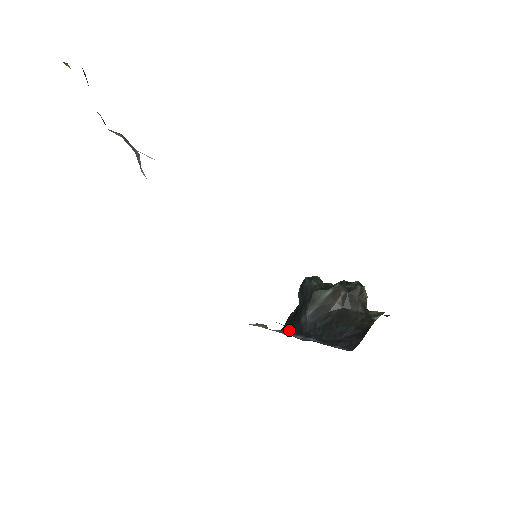
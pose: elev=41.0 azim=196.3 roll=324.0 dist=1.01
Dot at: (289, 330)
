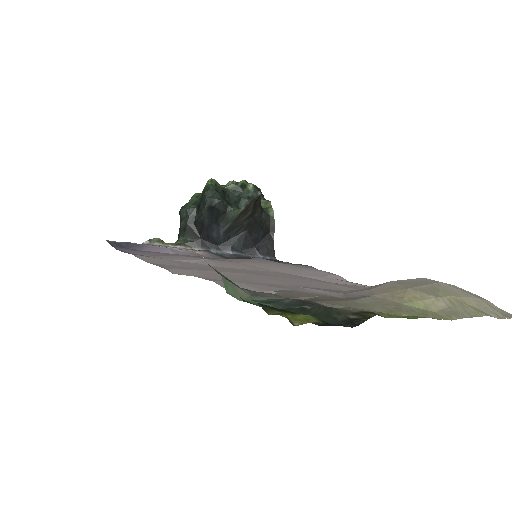
Dot at: (200, 245)
